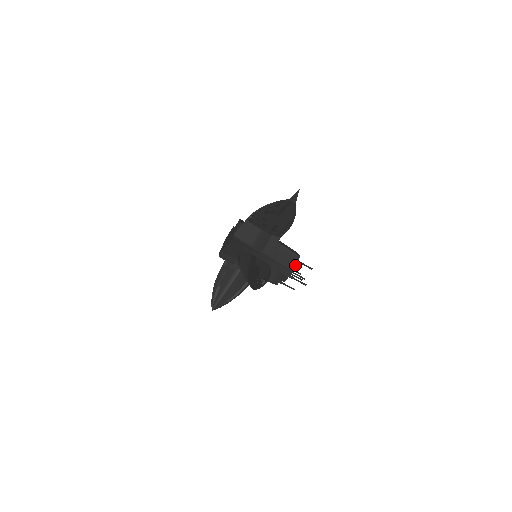
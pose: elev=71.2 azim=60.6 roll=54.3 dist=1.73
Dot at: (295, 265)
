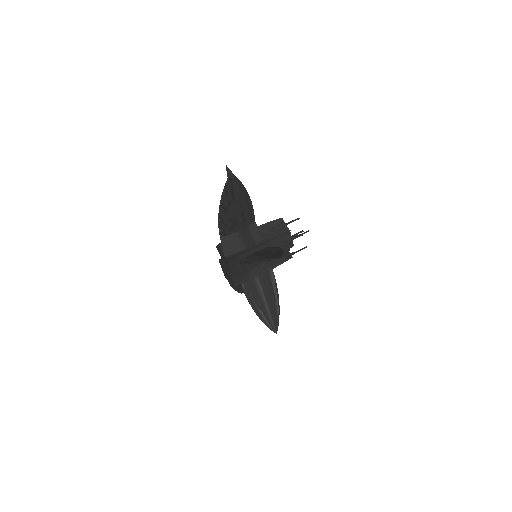
Dot at: (286, 227)
